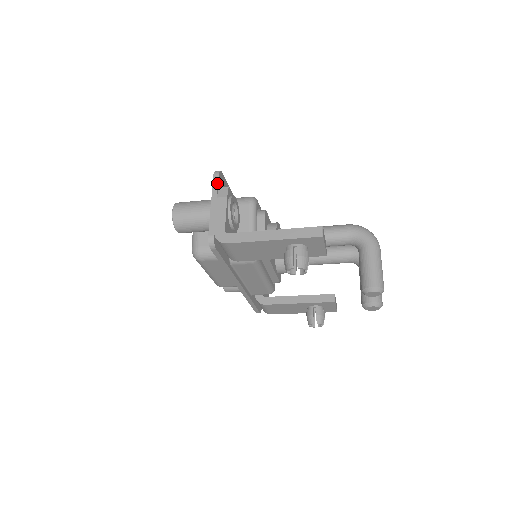
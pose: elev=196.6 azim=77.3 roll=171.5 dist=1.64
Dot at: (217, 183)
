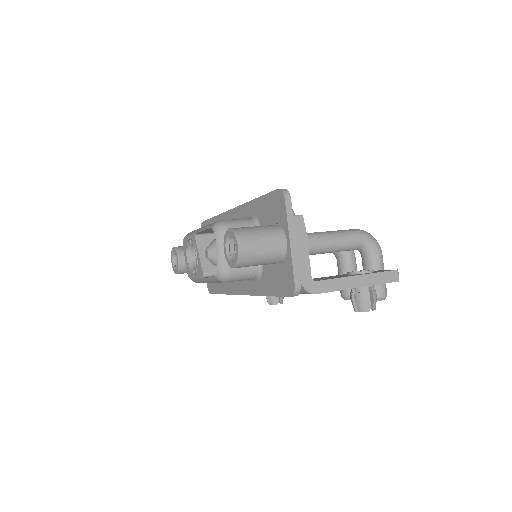
Dot at: (292, 211)
